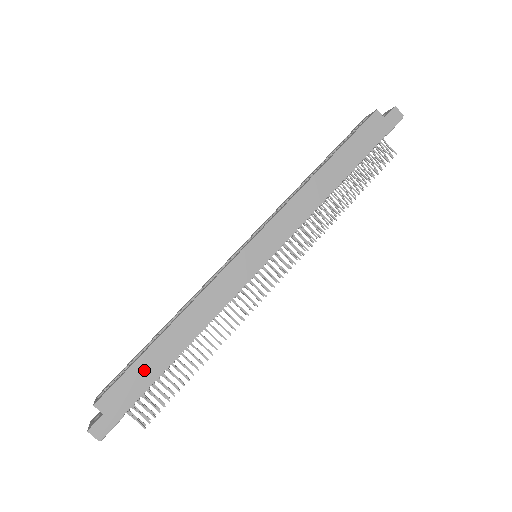
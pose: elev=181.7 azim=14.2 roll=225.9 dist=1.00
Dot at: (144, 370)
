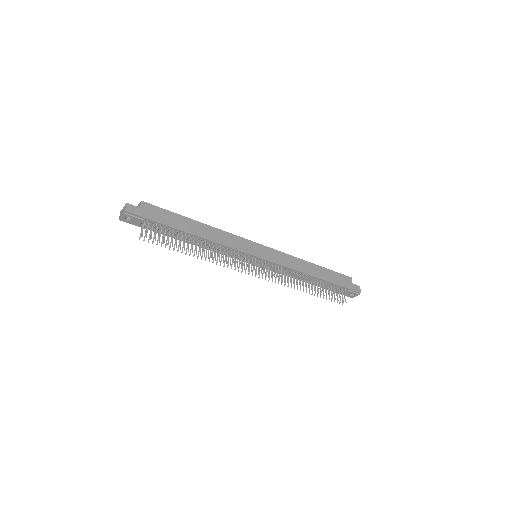
Dot at: (174, 219)
